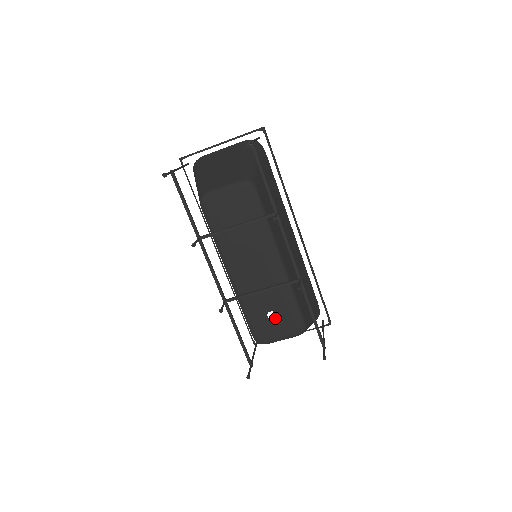
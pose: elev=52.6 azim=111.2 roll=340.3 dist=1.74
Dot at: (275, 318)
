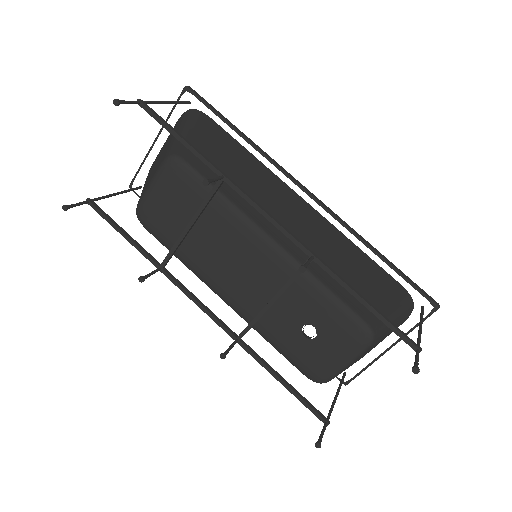
Dot at: occluded
